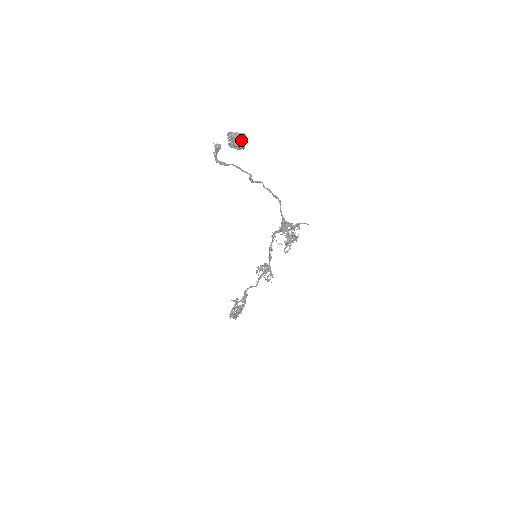
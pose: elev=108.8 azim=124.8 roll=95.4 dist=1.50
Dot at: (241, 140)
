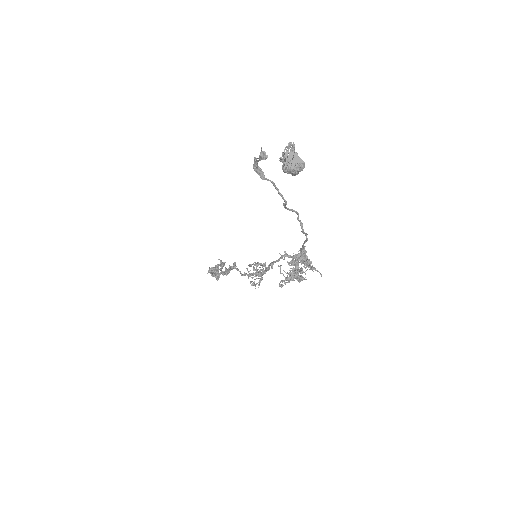
Dot at: (294, 168)
